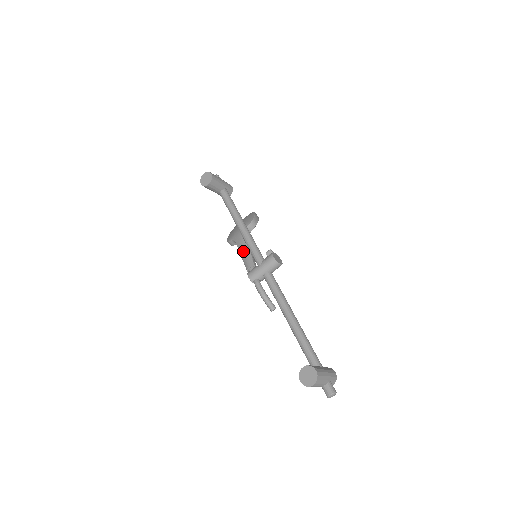
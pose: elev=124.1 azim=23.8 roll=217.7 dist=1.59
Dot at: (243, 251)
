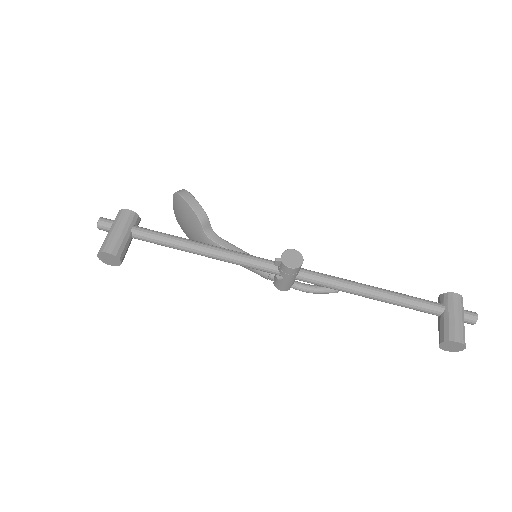
Dot at: occluded
